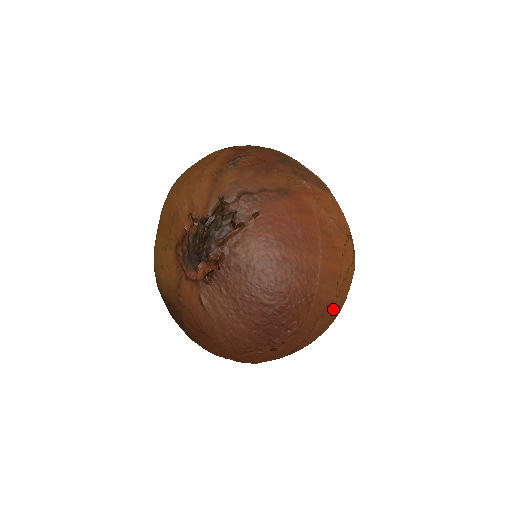
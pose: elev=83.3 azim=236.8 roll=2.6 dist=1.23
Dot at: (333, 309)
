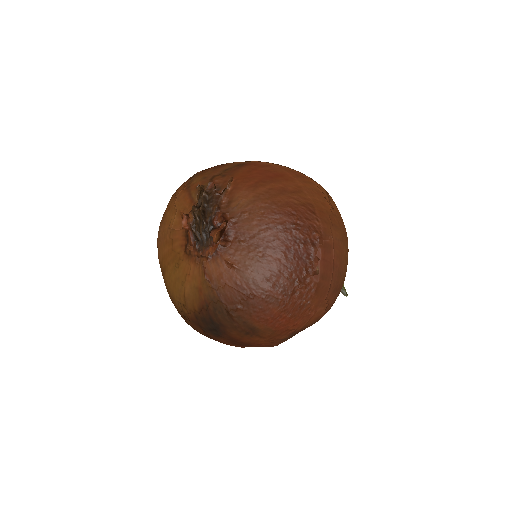
Dot at: (337, 220)
